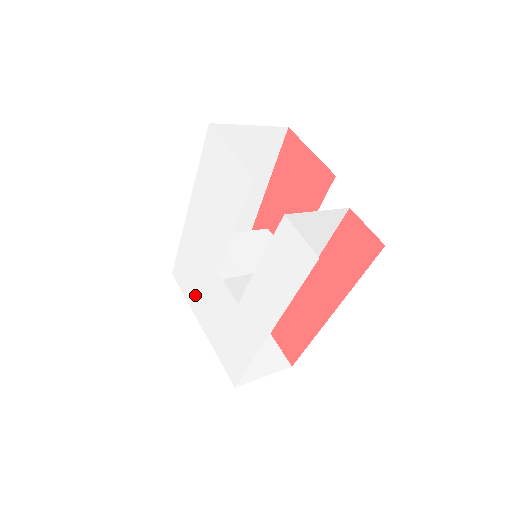
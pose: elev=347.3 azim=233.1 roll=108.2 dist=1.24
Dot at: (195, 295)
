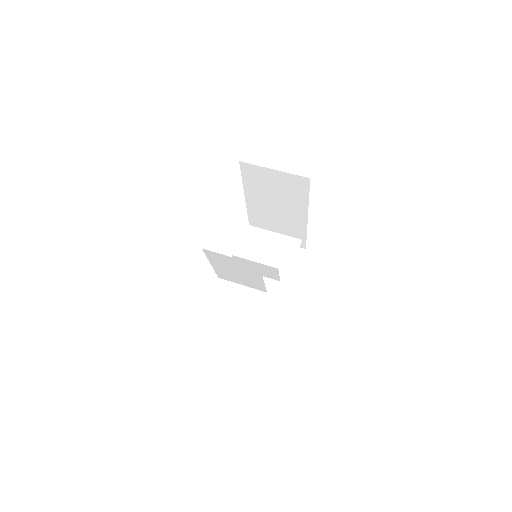
Dot at: occluded
